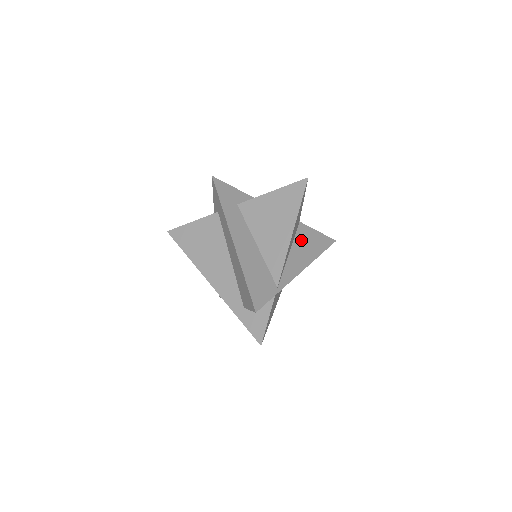
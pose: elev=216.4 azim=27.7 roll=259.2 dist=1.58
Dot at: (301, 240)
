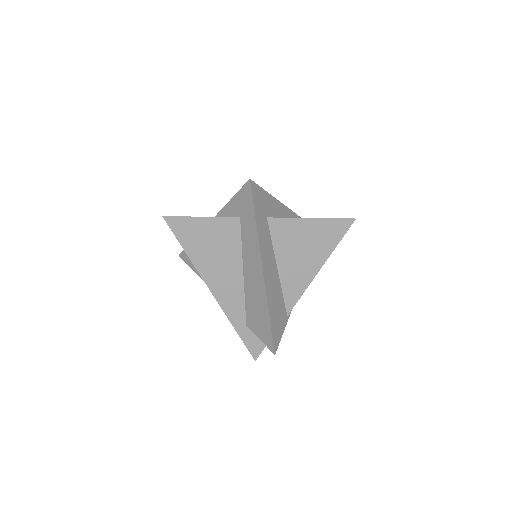
Dot at: occluded
